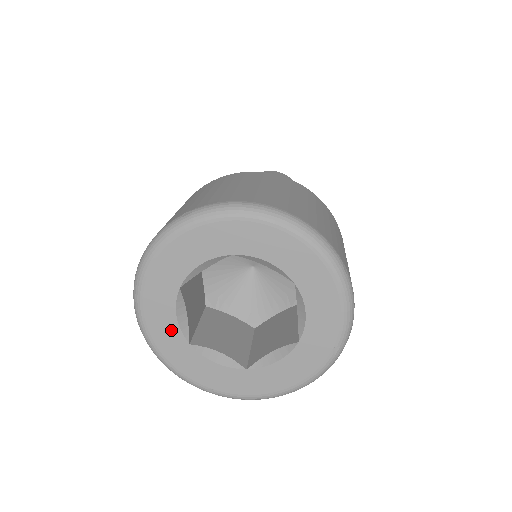
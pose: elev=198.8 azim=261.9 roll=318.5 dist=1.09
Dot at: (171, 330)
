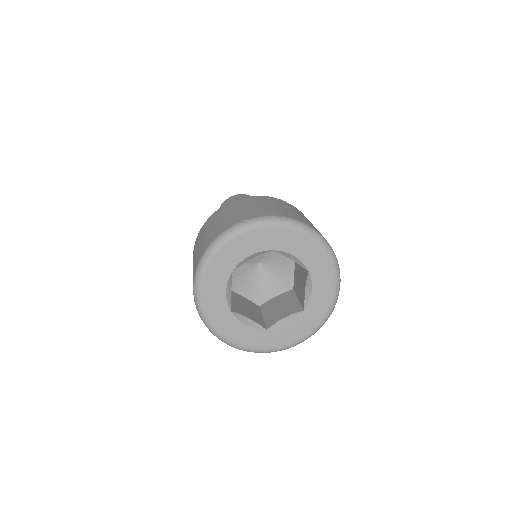
Dot at: (220, 301)
